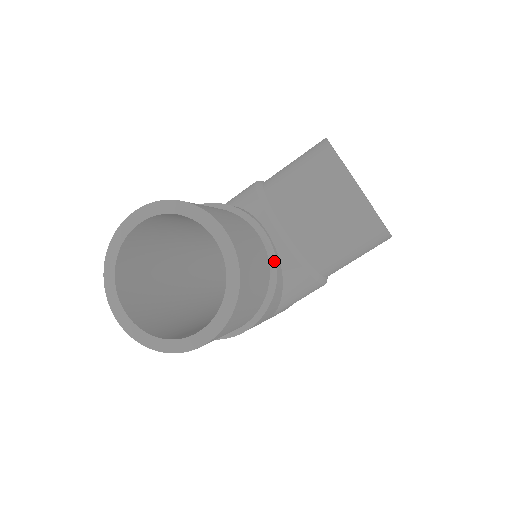
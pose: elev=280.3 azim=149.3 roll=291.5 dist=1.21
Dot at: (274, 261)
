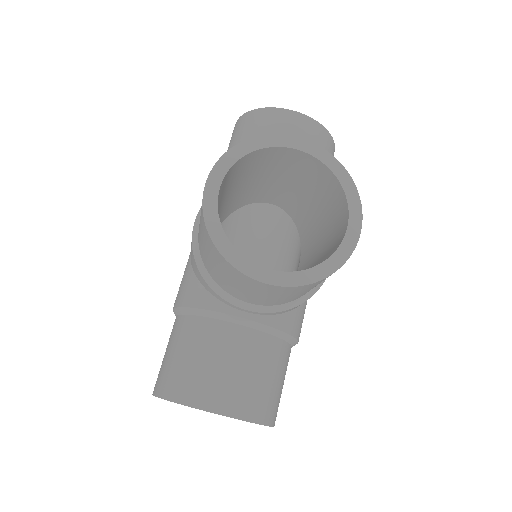
Dot at: (269, 328)
